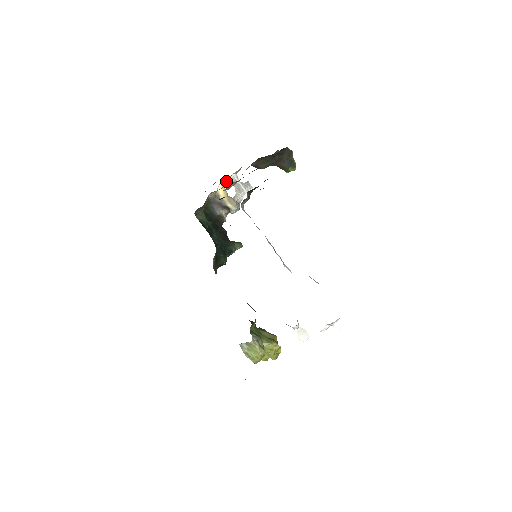
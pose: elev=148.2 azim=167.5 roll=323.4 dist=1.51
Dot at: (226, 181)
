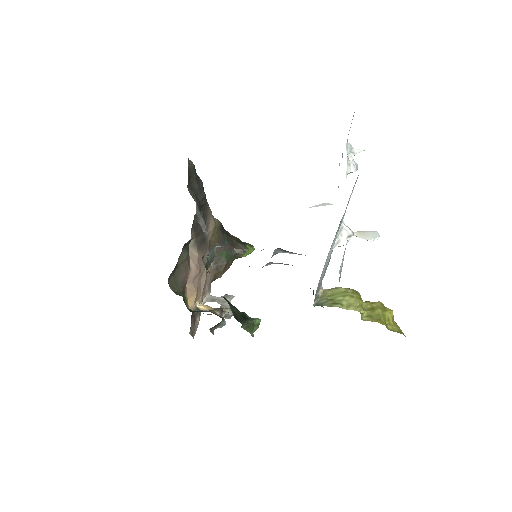
Dot at: (203, 303)
